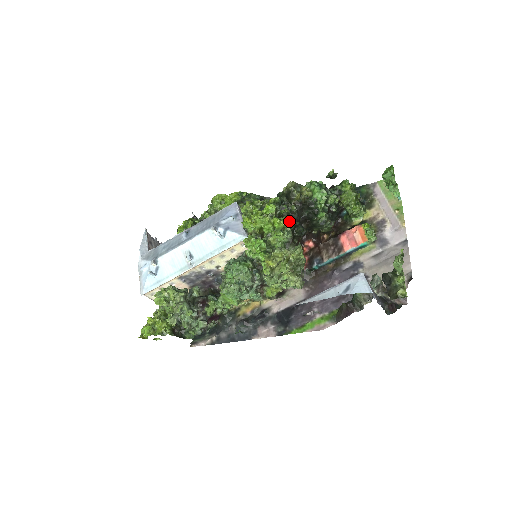
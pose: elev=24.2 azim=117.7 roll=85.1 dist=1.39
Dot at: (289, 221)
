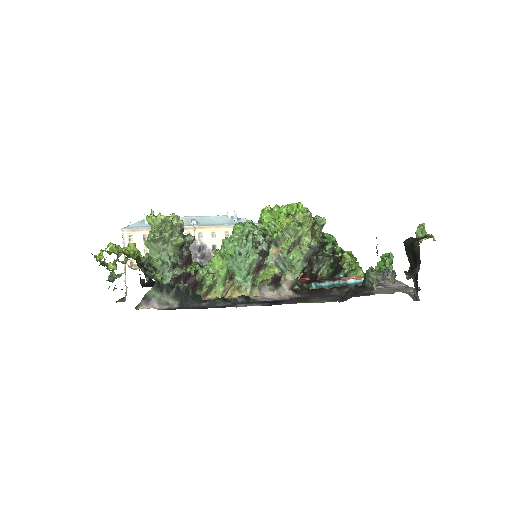
Dot at: occluded
